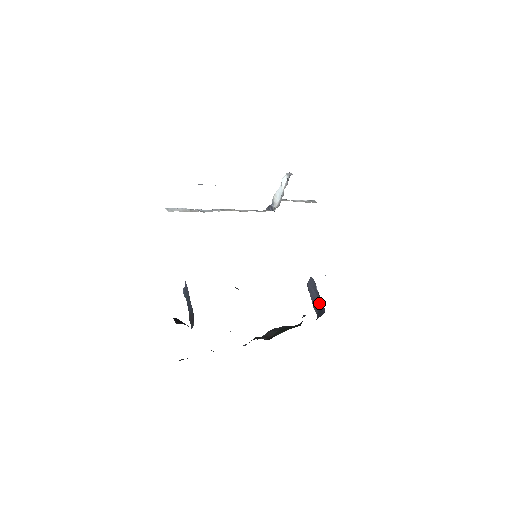
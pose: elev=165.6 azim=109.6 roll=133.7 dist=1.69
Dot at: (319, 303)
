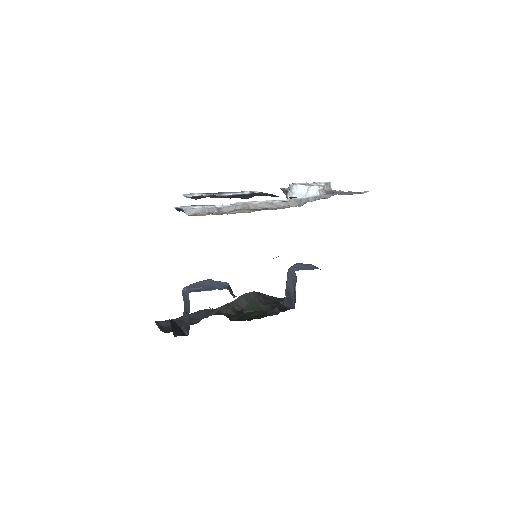
Dot at: (292, 294)
